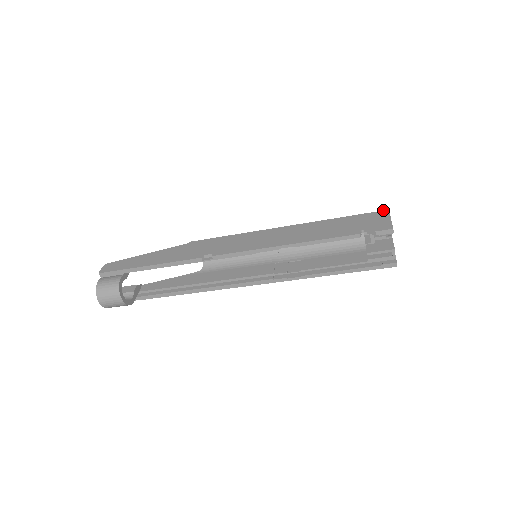
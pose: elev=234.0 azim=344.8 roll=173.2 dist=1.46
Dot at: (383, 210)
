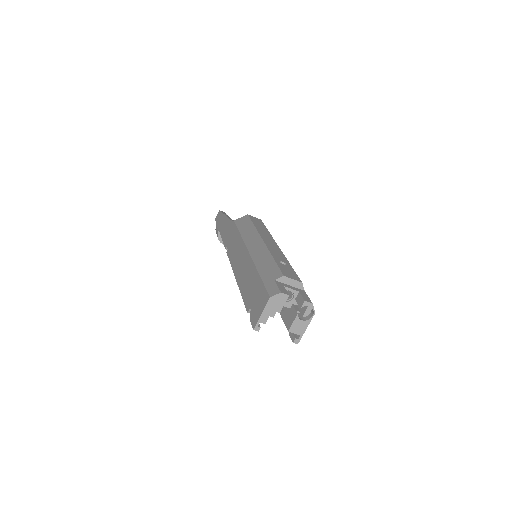
Dot at: (268, 294)
